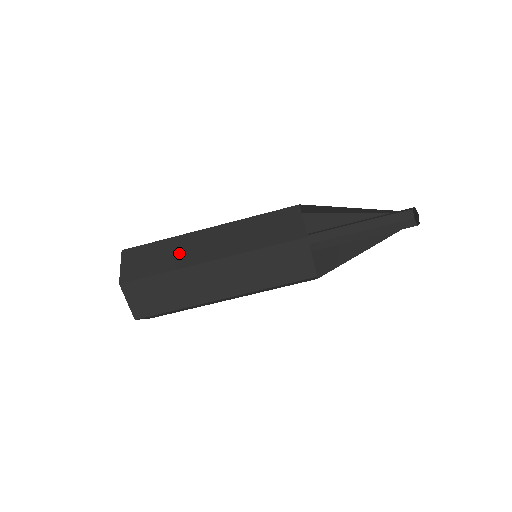
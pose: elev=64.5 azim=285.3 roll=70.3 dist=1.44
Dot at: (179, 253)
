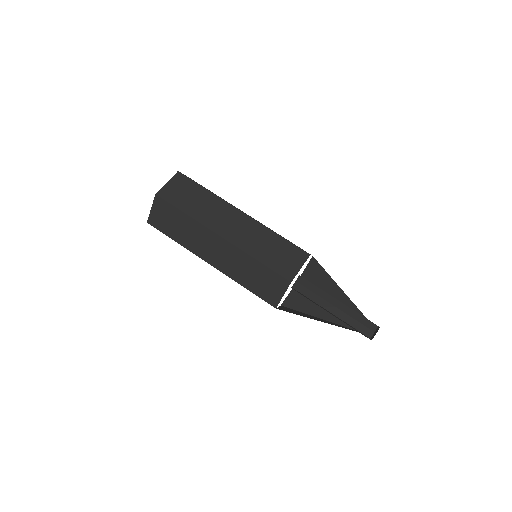
Dot at: (209, 211)
